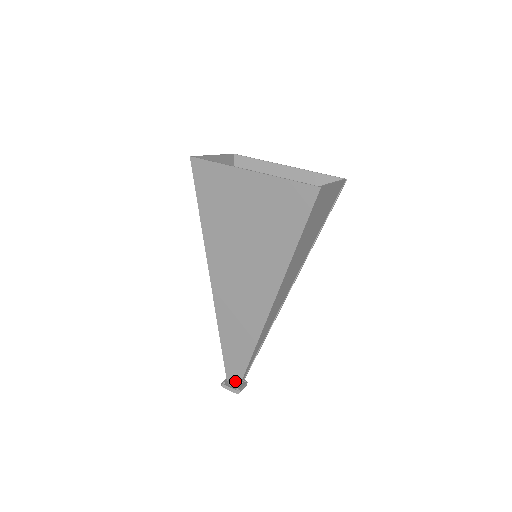
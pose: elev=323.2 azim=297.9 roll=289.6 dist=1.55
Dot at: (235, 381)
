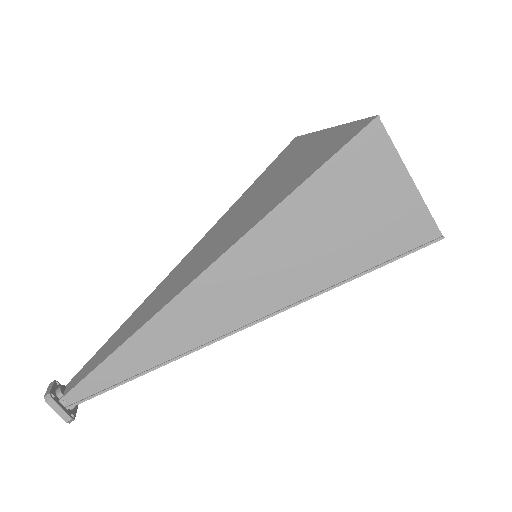
Dot at: (66, 390)
